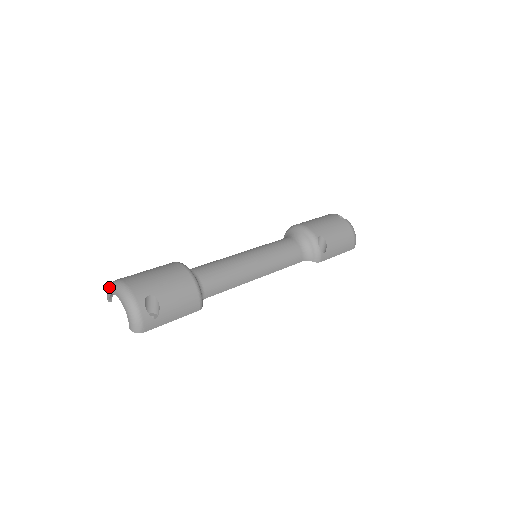
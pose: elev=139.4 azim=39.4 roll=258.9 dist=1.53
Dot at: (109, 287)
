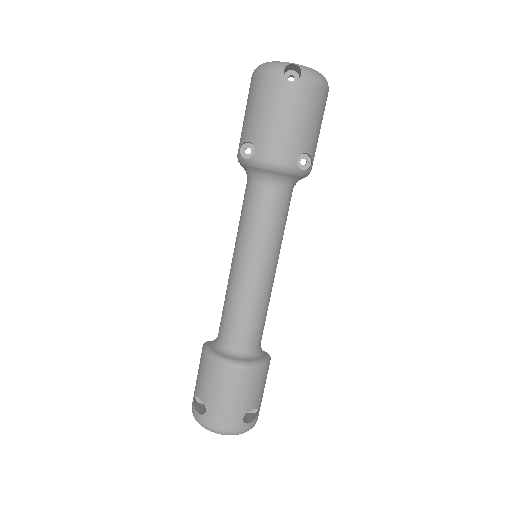
Dot at: occluded
